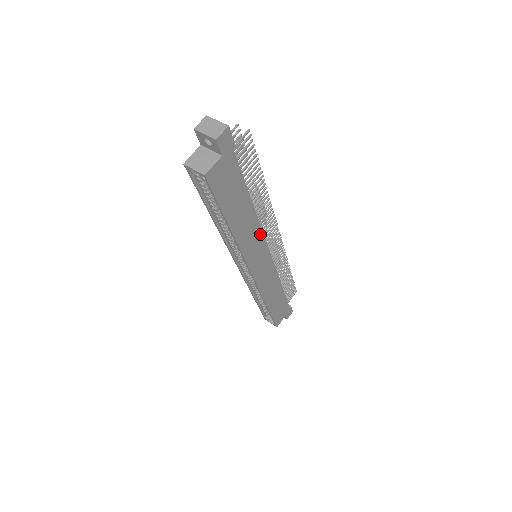
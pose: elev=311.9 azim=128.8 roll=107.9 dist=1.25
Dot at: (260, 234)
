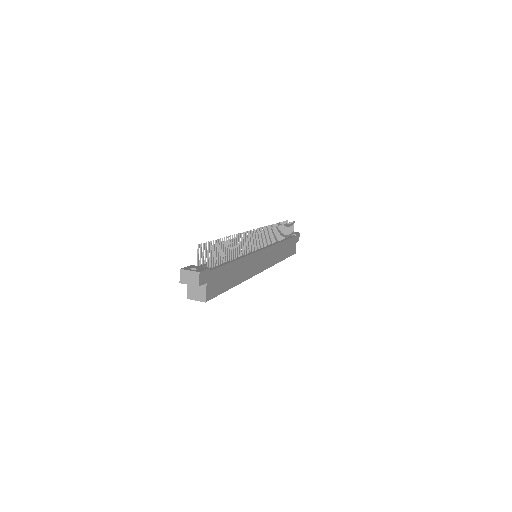
Dot at: (252, 256)
